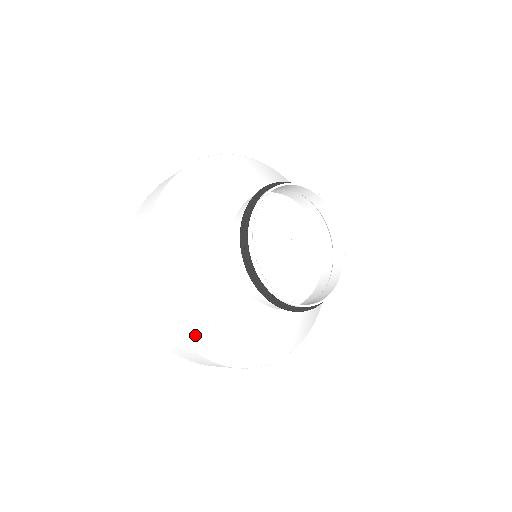
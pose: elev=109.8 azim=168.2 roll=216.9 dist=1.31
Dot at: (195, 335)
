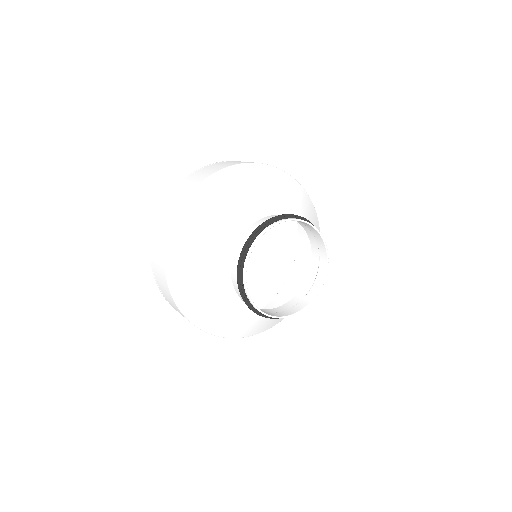
Dot at: (176, 274)
